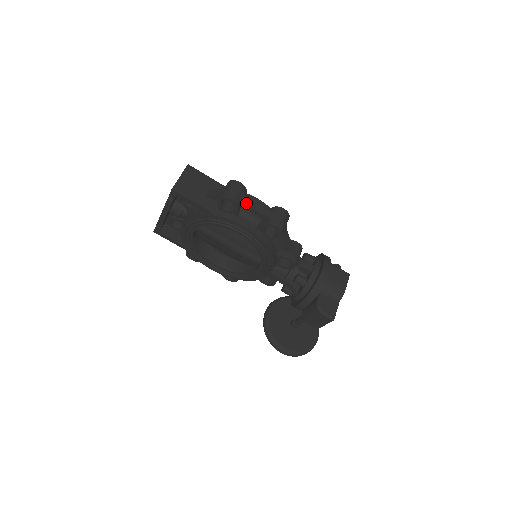
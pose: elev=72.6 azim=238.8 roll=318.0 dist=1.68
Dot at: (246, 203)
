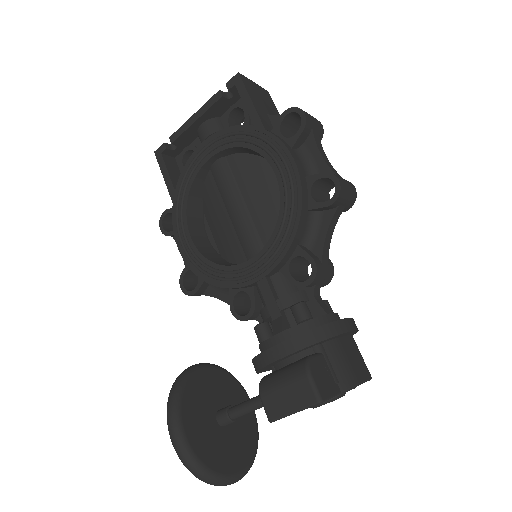
Dot at: (315, 139)
